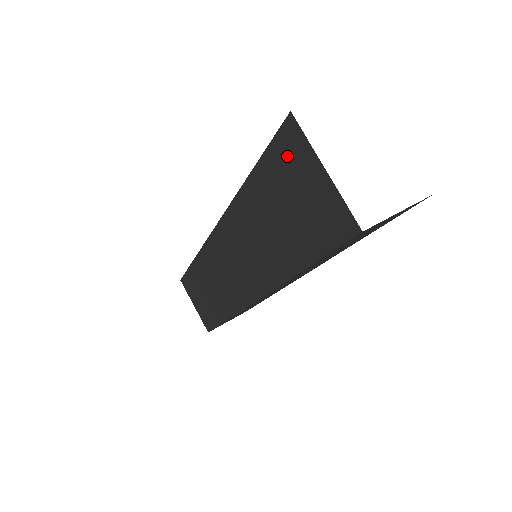
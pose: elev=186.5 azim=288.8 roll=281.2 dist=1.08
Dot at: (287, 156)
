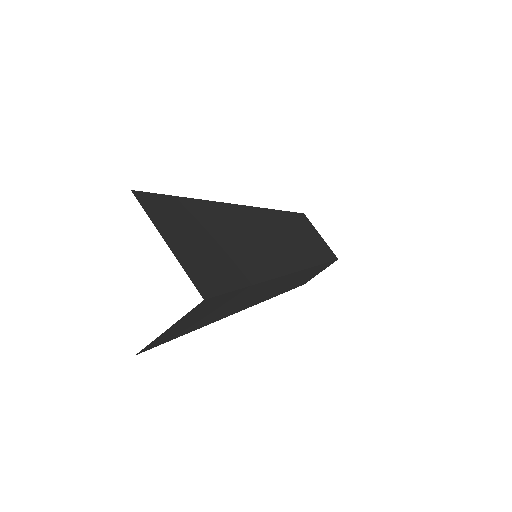
Dot at: occluded
